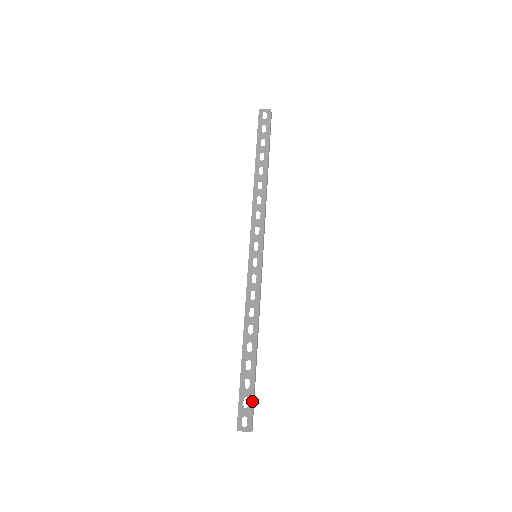
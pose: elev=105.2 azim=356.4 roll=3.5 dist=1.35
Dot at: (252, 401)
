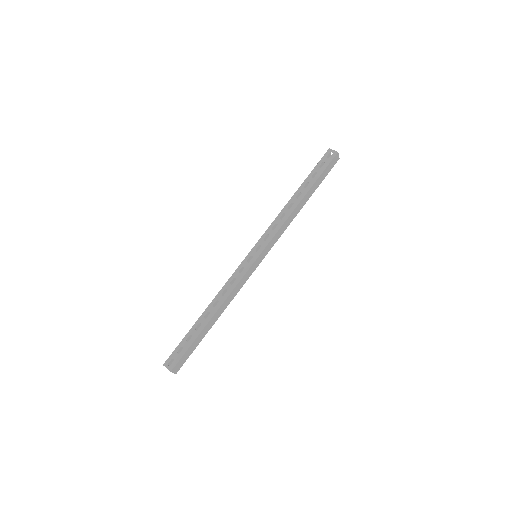
Dot at: (185, 352)
